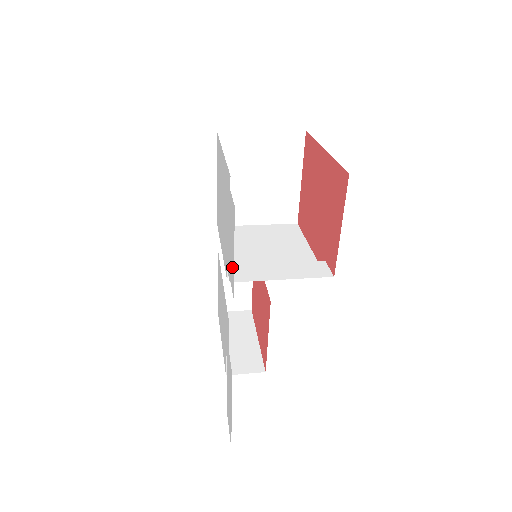
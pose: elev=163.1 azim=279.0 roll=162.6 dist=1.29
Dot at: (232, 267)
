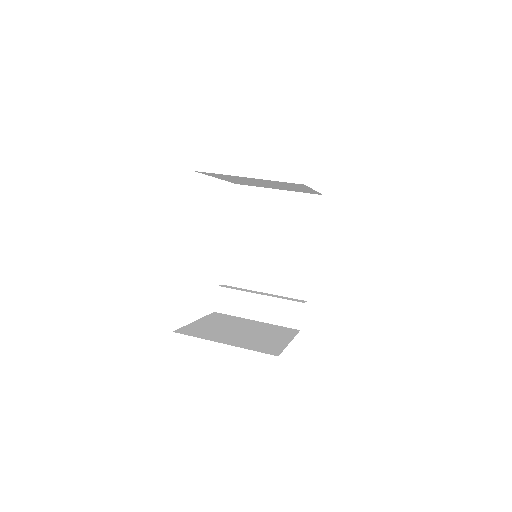
Dot at: occluded
